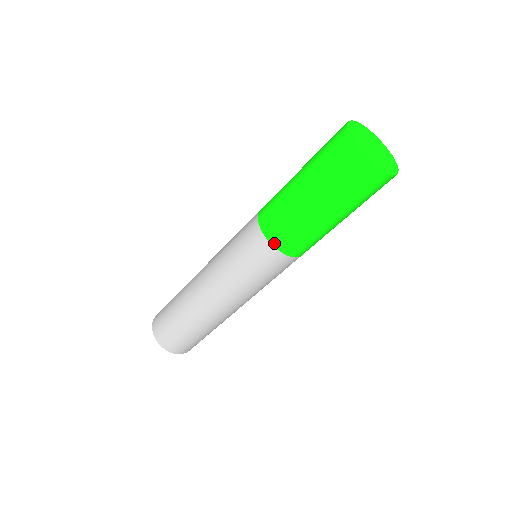
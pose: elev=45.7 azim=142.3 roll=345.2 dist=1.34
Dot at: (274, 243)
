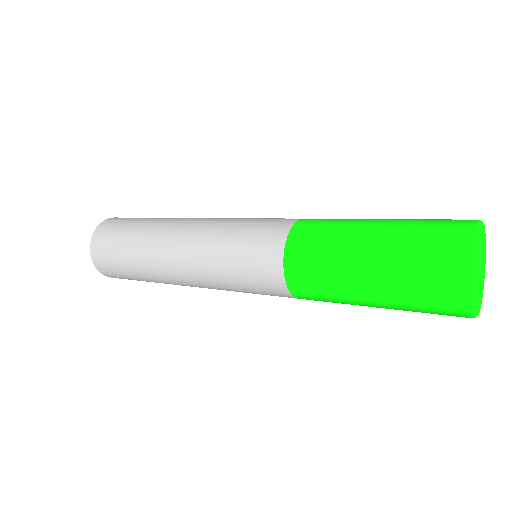
Dot at: (291, 287)
